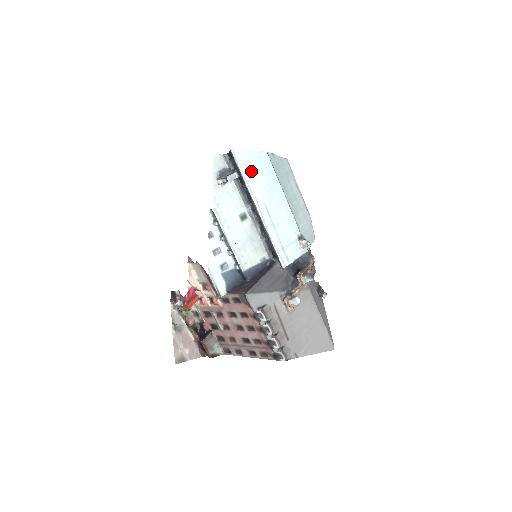
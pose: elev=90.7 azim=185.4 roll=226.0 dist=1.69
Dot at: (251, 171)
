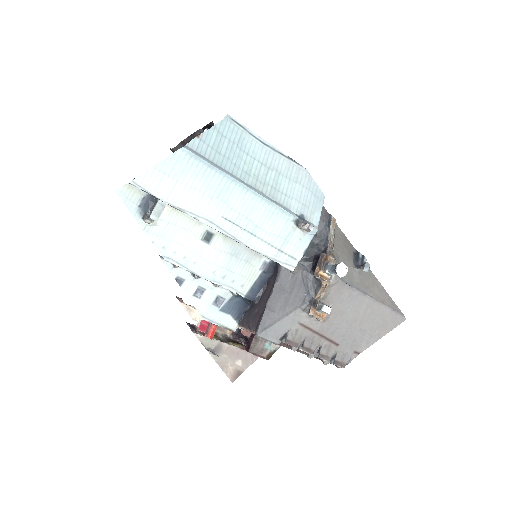
Dot at: (177, 189)
